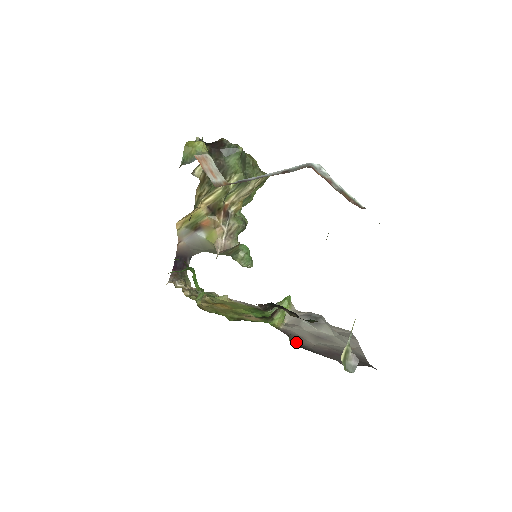
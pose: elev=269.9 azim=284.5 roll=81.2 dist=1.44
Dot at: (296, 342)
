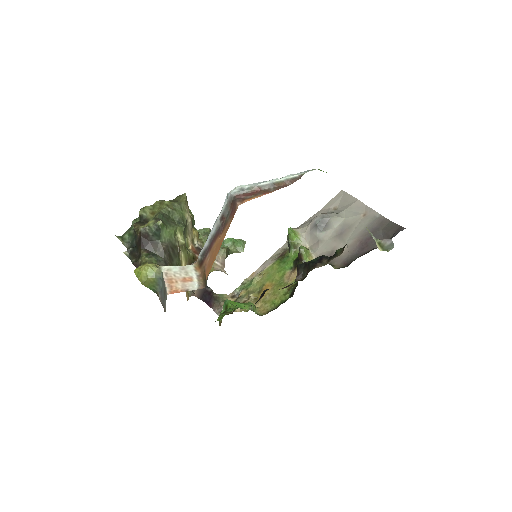
Dot at: (338, 263)
